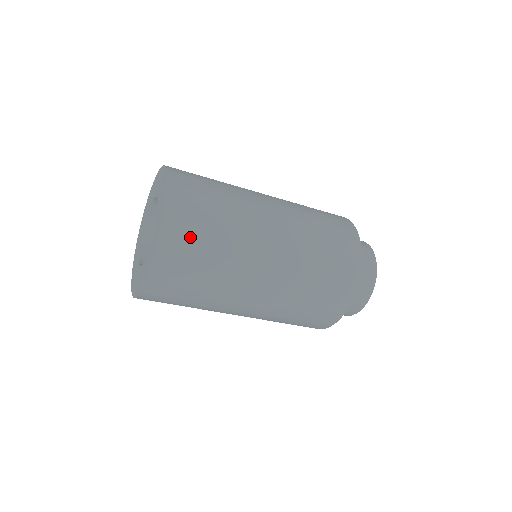
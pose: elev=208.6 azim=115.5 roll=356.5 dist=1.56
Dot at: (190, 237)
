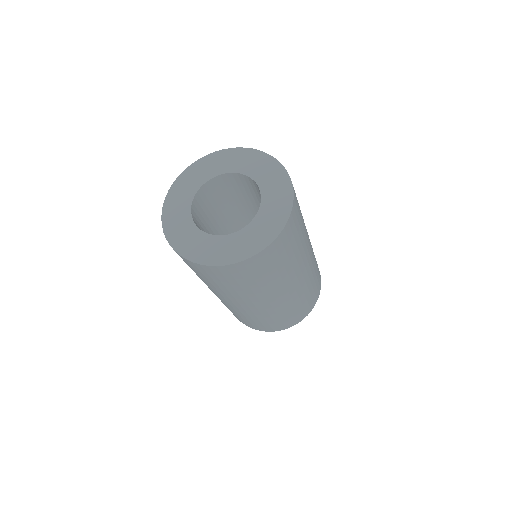
Dot at: (282, 251)
